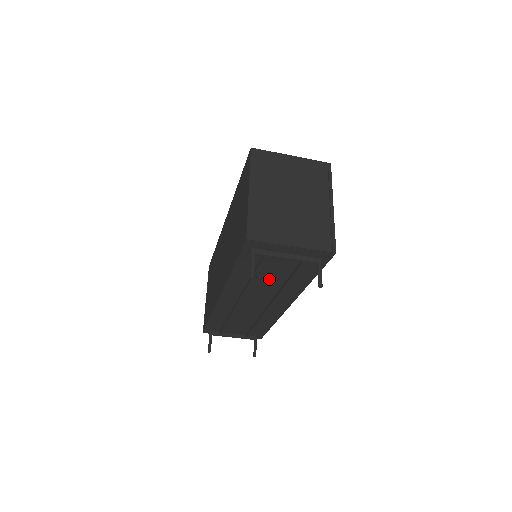
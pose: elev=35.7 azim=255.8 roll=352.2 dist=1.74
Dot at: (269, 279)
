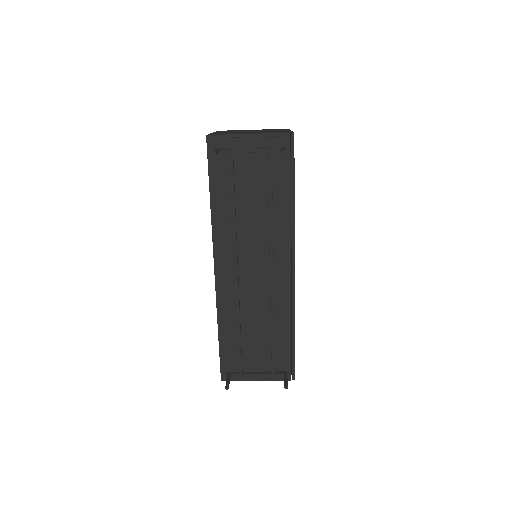
Dot at: (251, 209)
